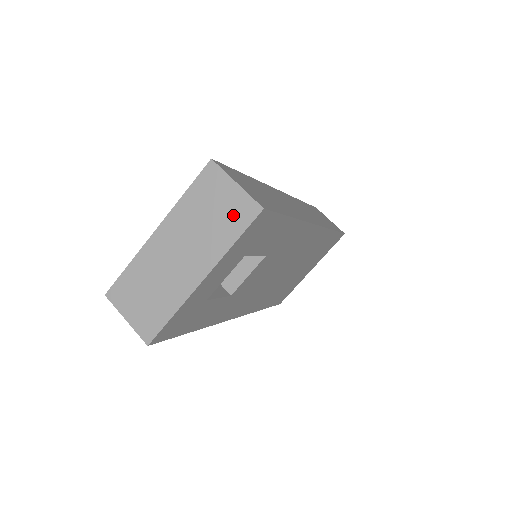
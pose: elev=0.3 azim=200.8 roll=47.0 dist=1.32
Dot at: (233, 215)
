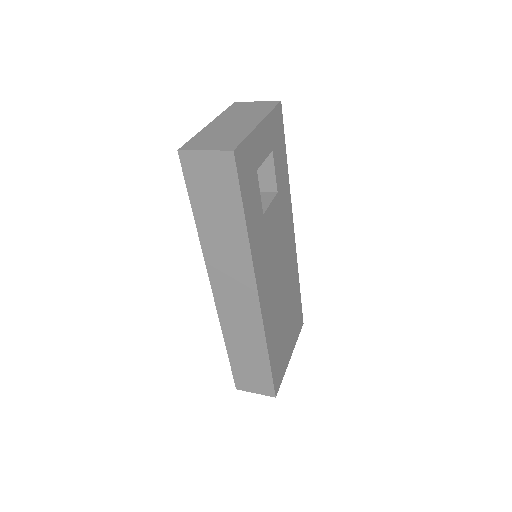
Dot at: (263, 106)
